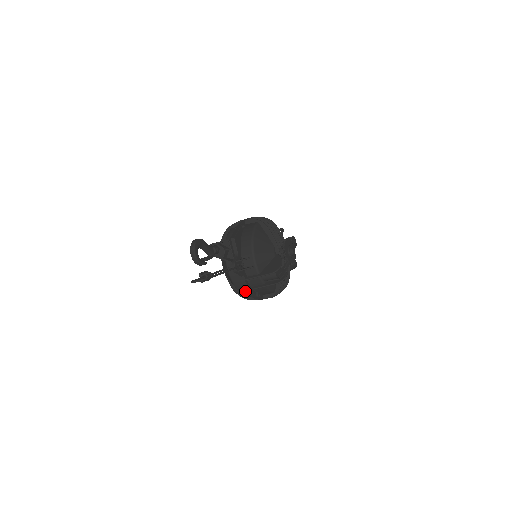
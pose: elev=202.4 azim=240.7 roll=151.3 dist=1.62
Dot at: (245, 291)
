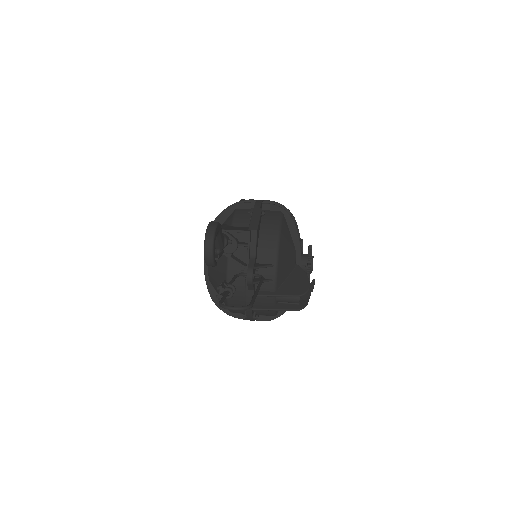
Dot at: occluded
